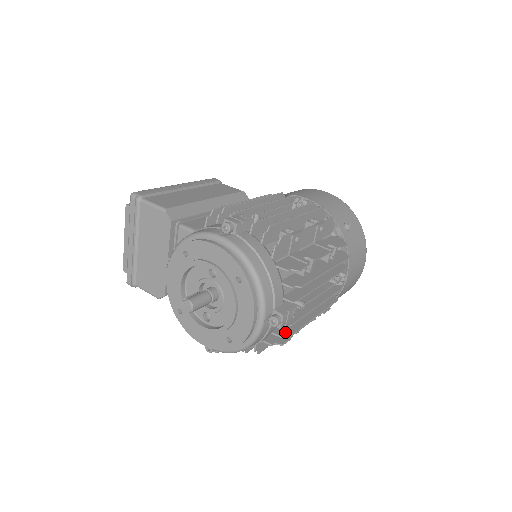
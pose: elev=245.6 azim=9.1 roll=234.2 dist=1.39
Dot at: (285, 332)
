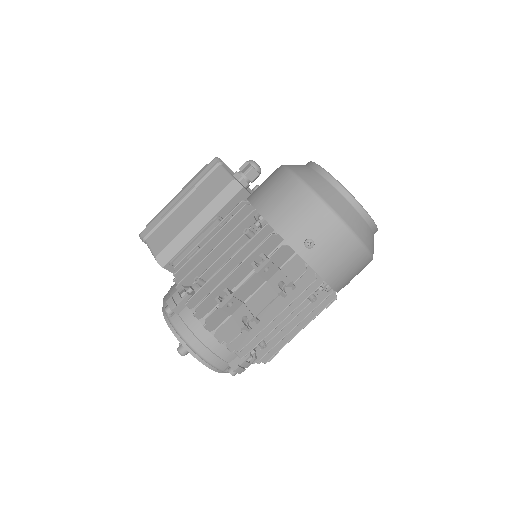
Dot at: (263, 358)
